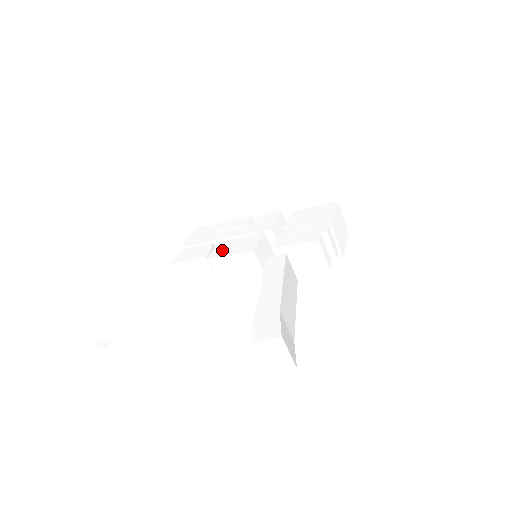
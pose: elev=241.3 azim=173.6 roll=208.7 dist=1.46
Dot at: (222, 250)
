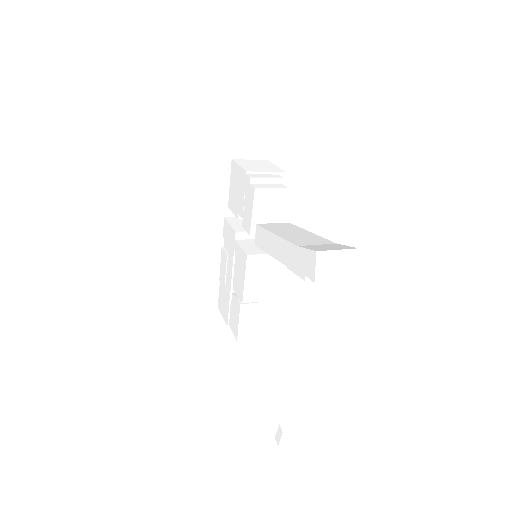
Dot at: (239, 287)
